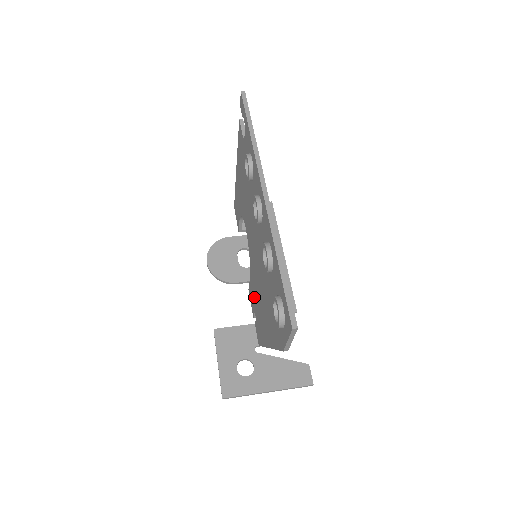
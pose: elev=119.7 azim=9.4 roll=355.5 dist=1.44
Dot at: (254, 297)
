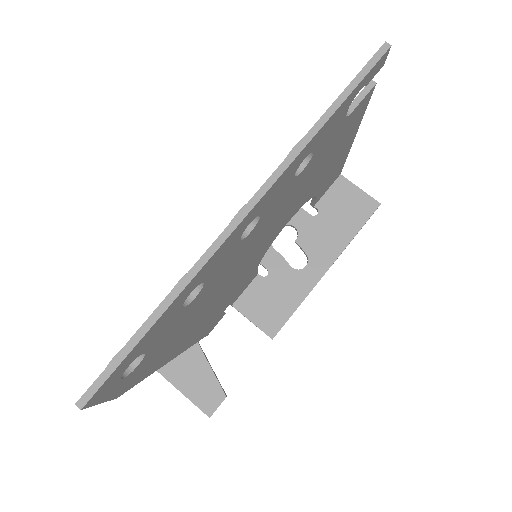
Dot at: occluded
